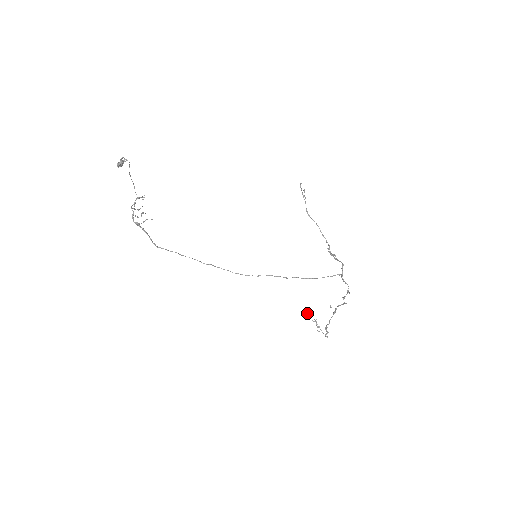
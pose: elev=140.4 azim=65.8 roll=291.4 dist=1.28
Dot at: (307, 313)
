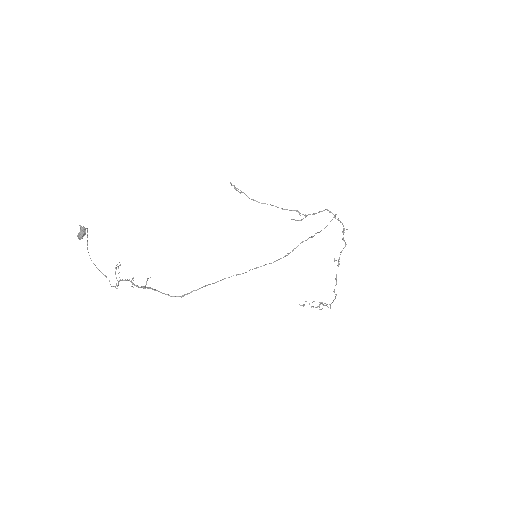
Dot at: occluded
